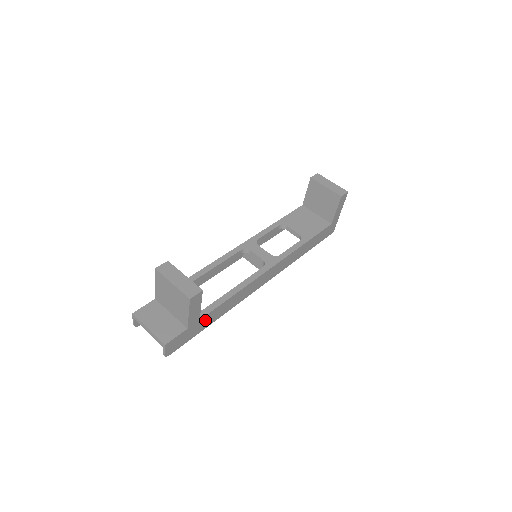
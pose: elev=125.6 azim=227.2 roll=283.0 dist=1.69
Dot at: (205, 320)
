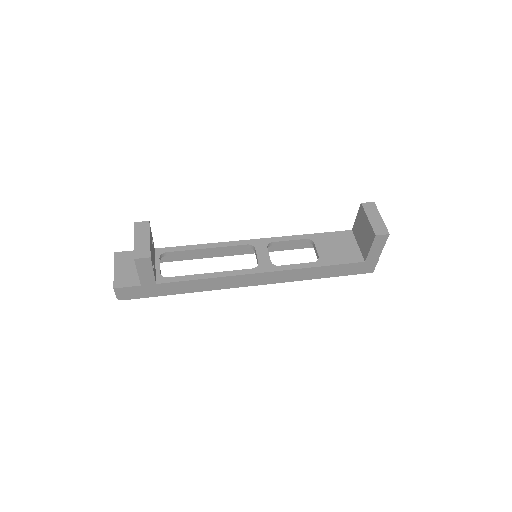
Dot at: (165, 287)
